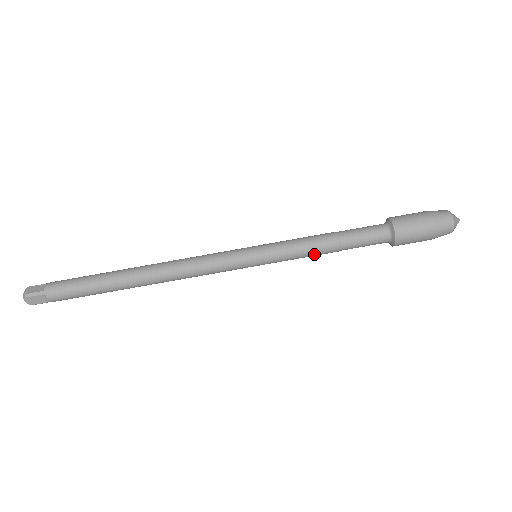
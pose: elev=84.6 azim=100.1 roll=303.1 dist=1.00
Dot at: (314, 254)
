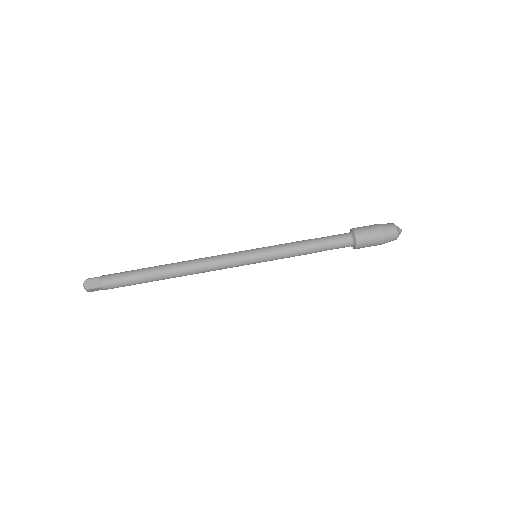
Dot at: (298, 249)
